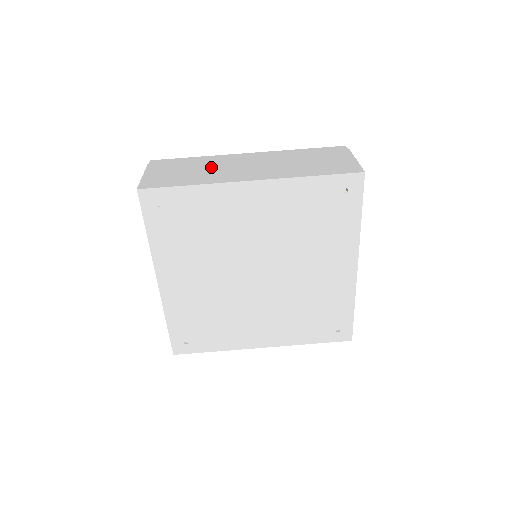
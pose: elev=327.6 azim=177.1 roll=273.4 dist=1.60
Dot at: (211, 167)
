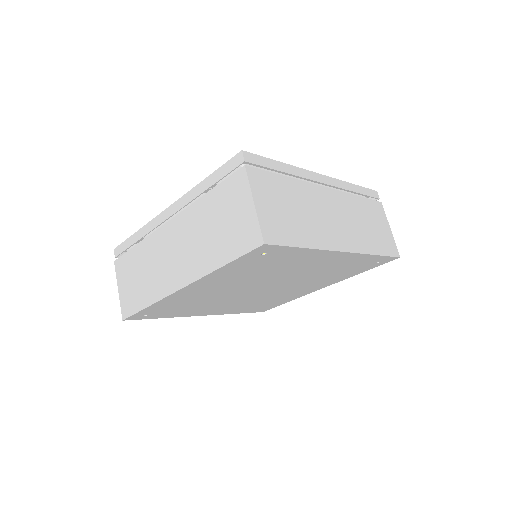
Dot at: (150, 261)
